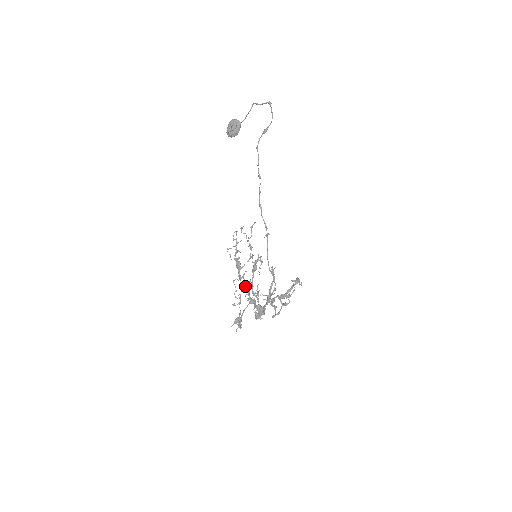
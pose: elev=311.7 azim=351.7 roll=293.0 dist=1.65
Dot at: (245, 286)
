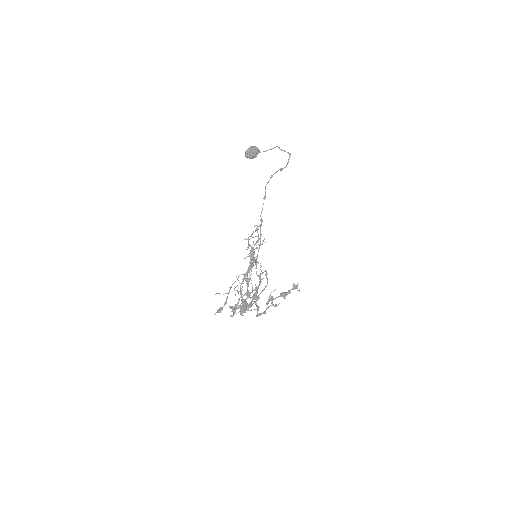
Dot at: occluded
